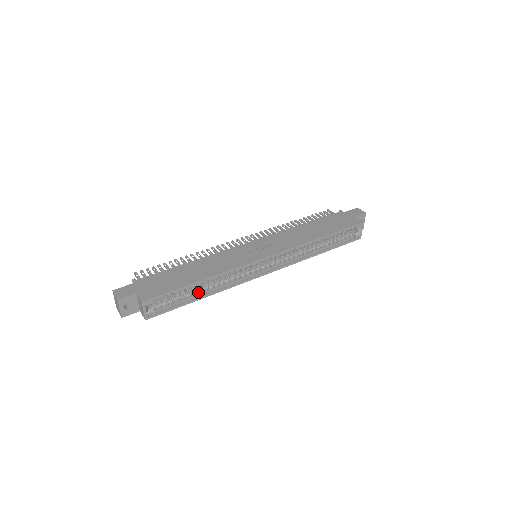
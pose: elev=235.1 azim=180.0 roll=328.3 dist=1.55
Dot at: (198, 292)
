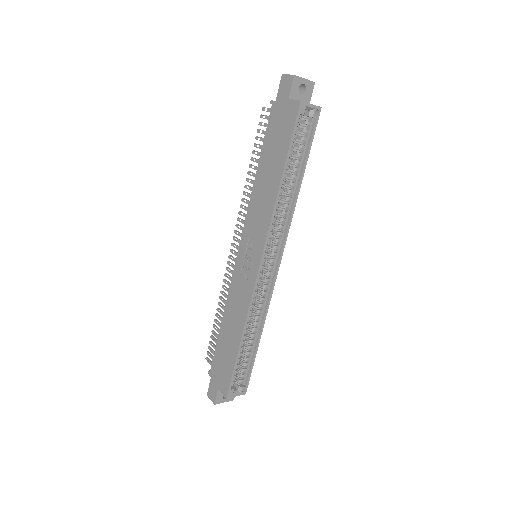
Dot at: (251, 342)
